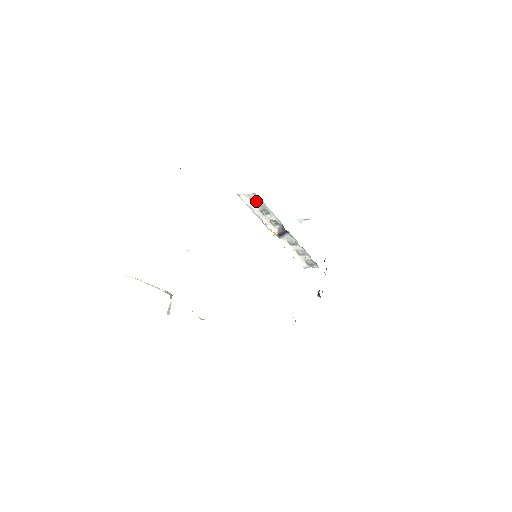
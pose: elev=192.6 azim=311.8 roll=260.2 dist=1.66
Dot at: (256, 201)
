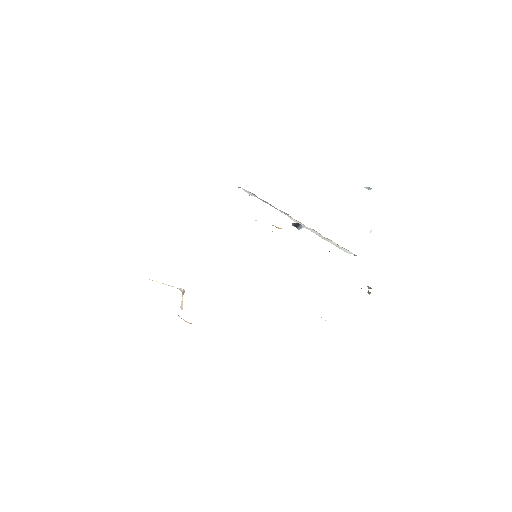
Dot at: (254, 194)
